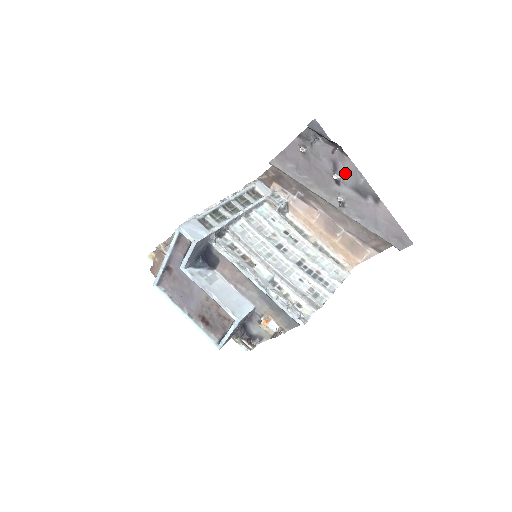
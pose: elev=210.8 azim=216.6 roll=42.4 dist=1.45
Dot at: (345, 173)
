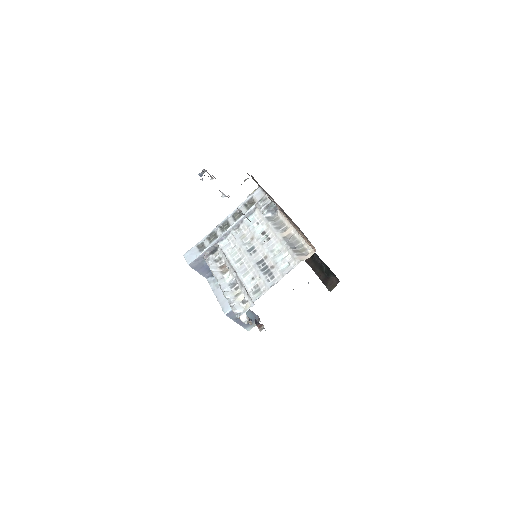
Dot at: (222, 192)
